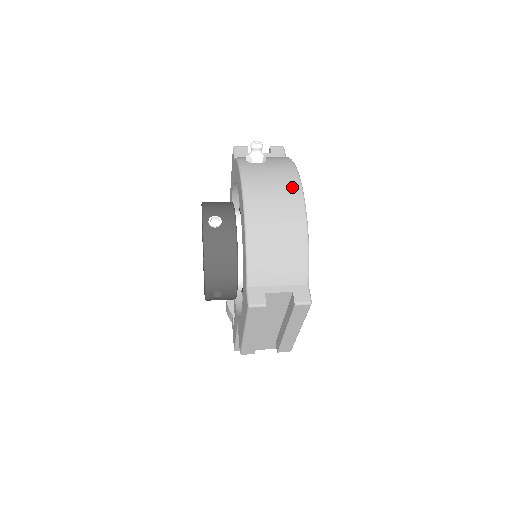
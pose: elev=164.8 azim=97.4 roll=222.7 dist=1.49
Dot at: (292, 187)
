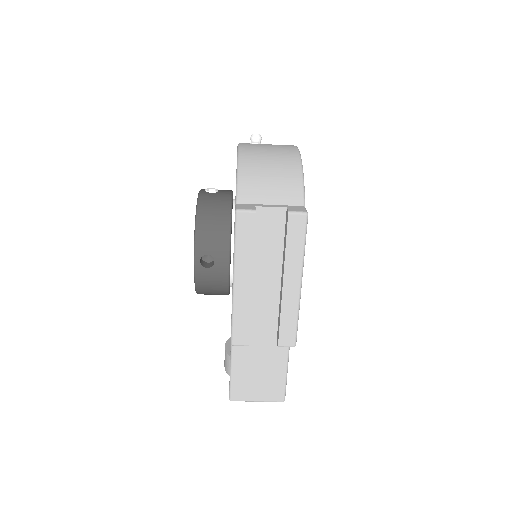
Dot at: (287, 145)
